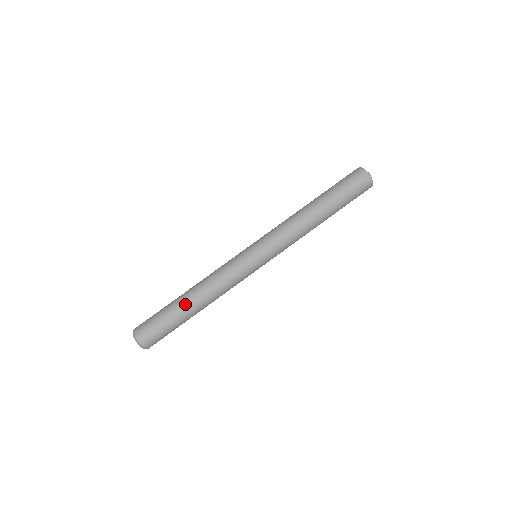
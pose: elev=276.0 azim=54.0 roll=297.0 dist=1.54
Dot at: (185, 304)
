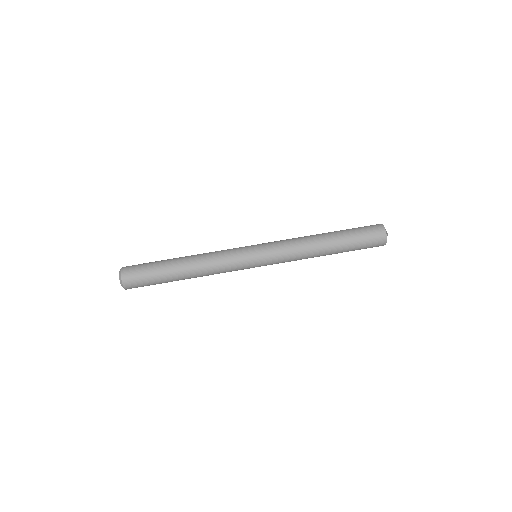
Dot at: (176, 267)
